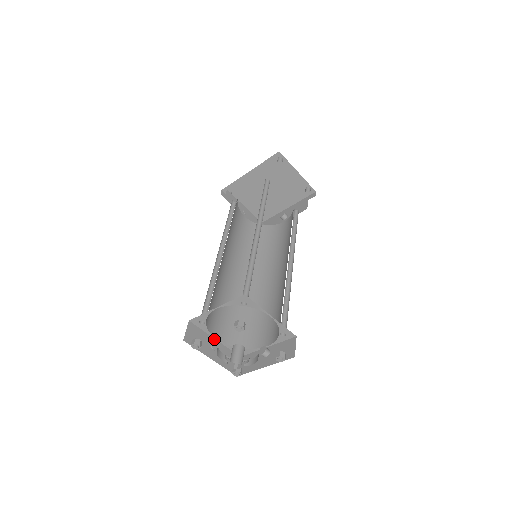
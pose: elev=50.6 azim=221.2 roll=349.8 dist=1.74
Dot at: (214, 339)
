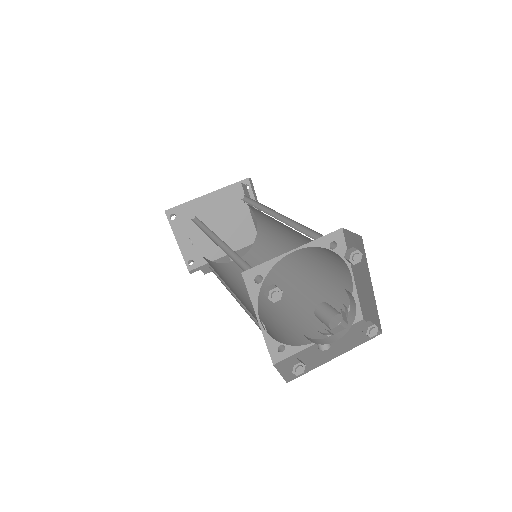
Dot at: (257, 319)
